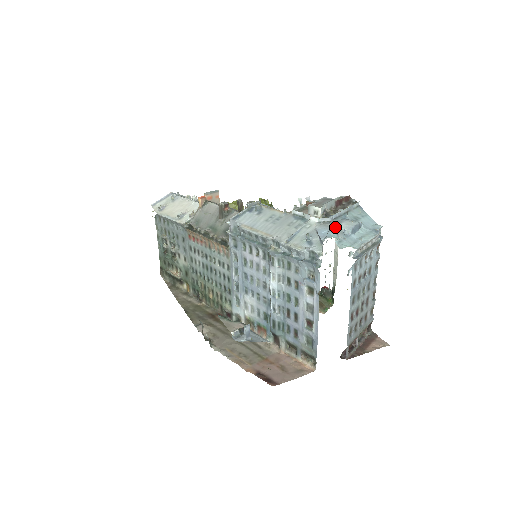
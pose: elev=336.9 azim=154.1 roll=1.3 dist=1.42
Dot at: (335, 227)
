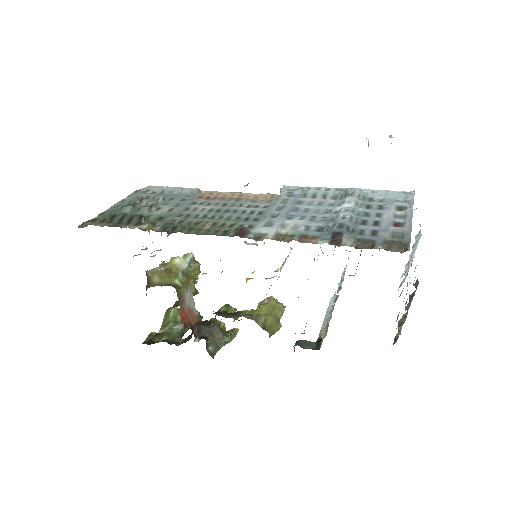
Dot at: occluded
